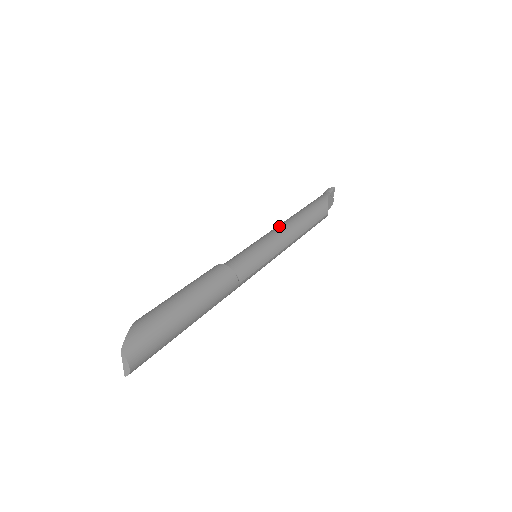
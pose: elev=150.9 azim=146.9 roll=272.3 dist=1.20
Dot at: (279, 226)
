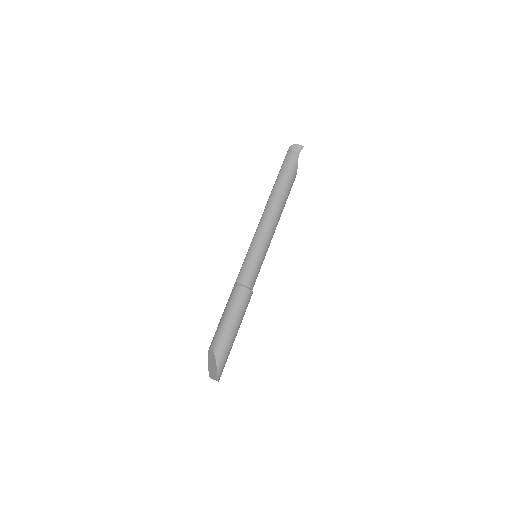
Dot at: (270, 221)
